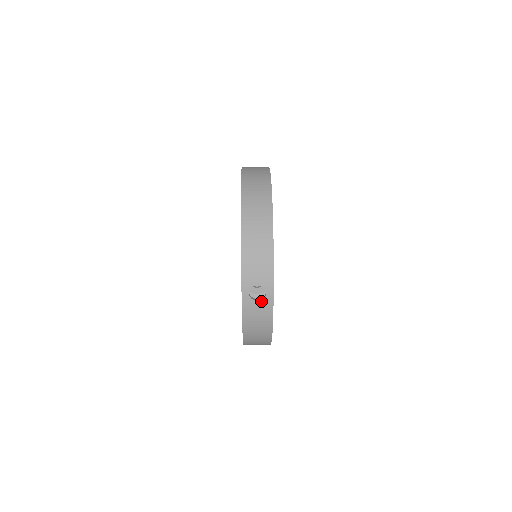
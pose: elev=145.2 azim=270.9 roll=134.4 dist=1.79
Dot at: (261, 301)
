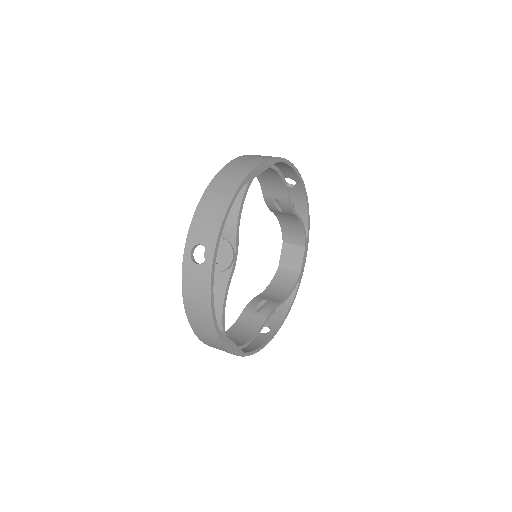
Dot at: (200, 265)
